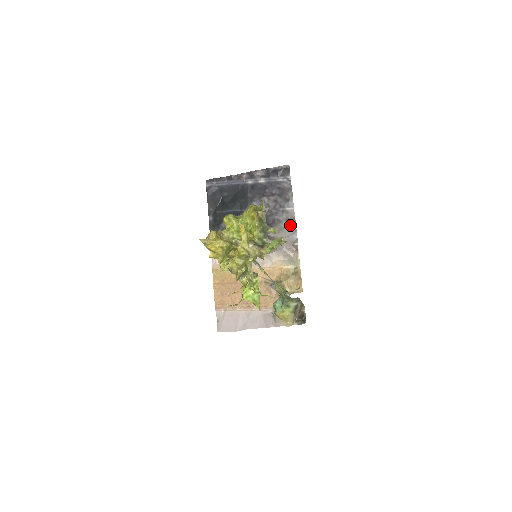
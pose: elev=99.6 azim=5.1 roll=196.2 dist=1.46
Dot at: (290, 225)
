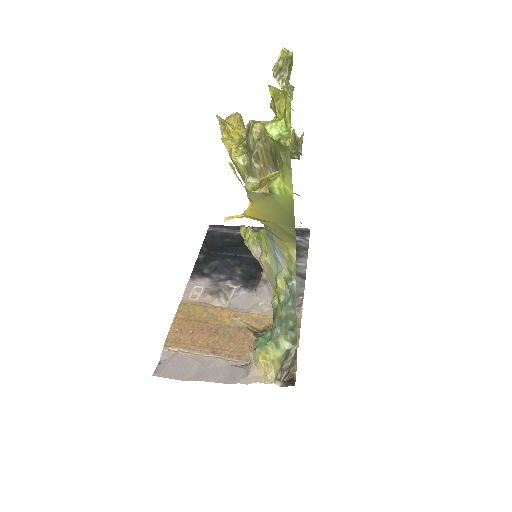
Dot at: (298, 278)
